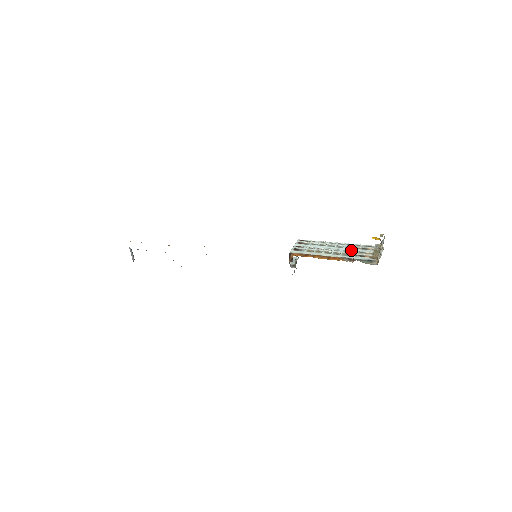
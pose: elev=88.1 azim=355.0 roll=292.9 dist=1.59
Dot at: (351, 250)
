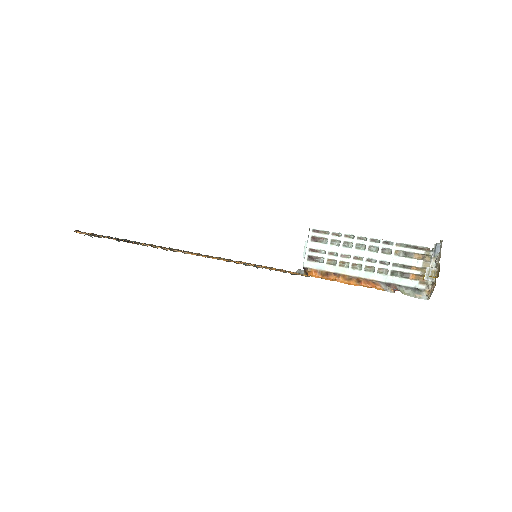
Dot at: (390, 260)
